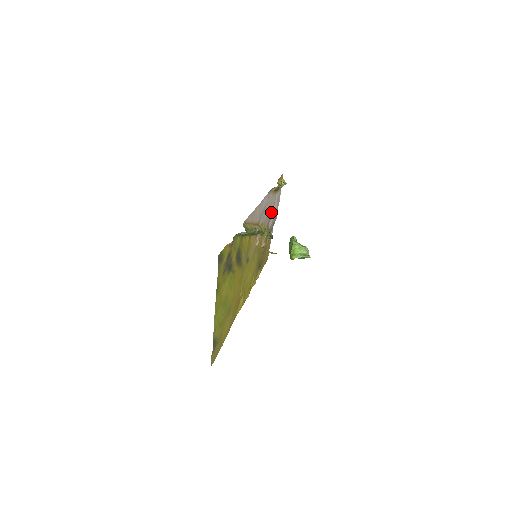
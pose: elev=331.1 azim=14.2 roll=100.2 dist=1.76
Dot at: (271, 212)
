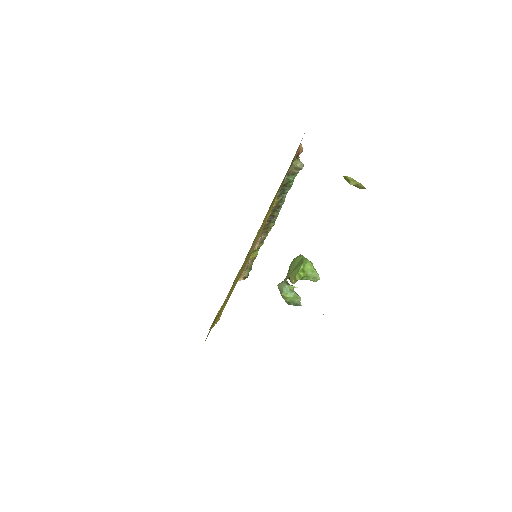
Dot at: occluded
